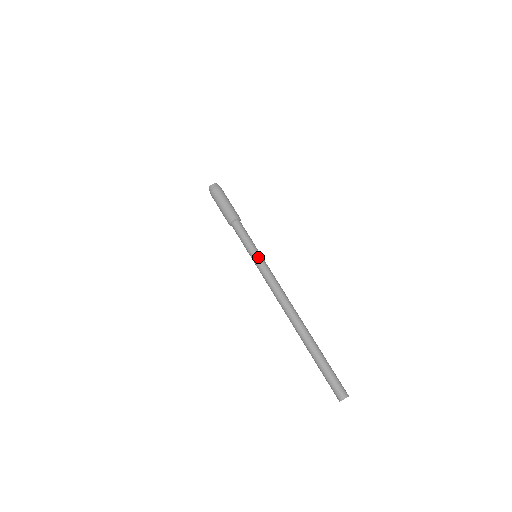
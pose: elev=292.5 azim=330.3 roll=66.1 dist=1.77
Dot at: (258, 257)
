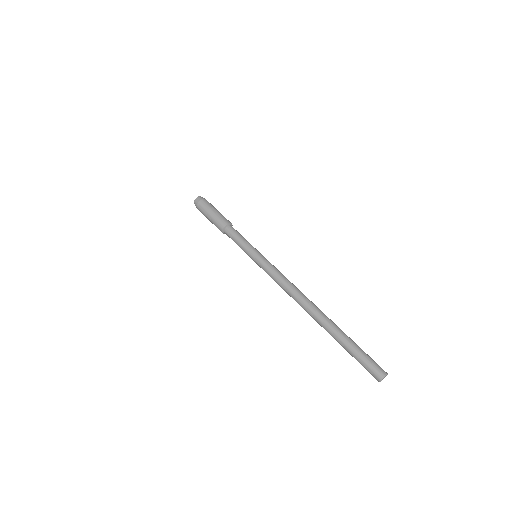
Dot at: (260, 255)
